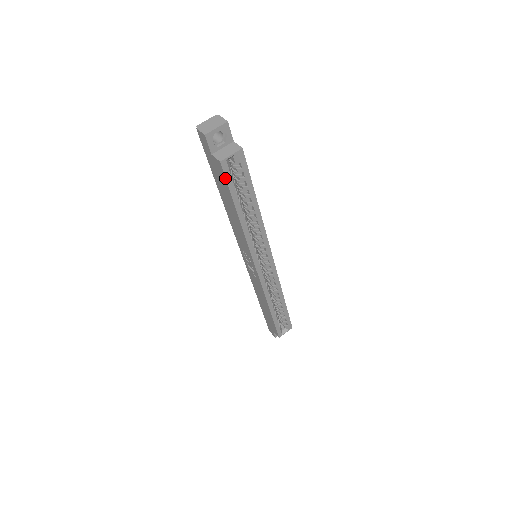
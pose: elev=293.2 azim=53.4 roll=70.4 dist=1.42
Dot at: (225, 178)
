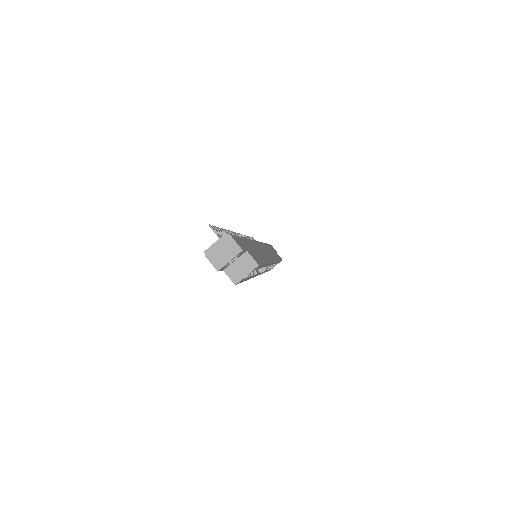
Dot at: (238, 283)
